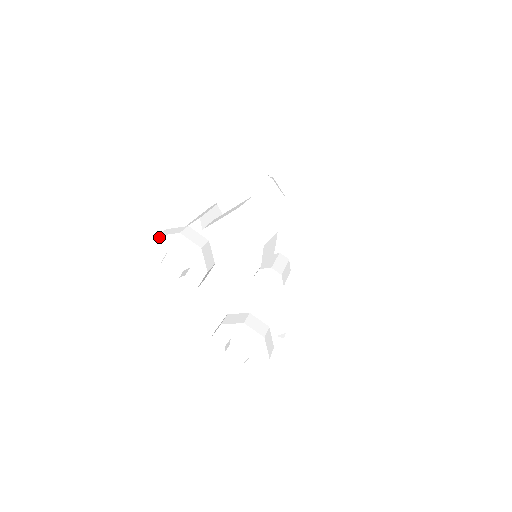
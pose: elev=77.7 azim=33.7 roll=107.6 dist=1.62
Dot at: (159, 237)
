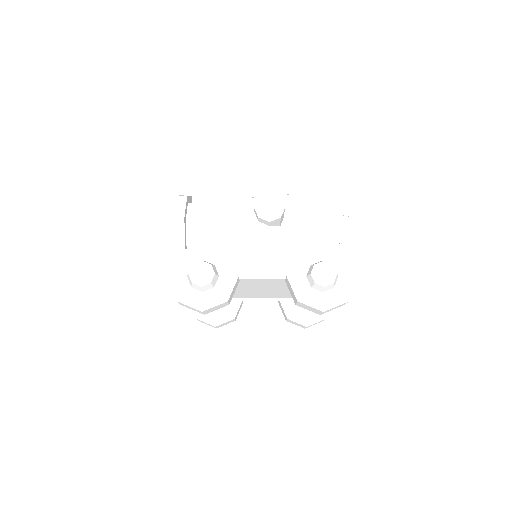
Dot at: (170, 275)
